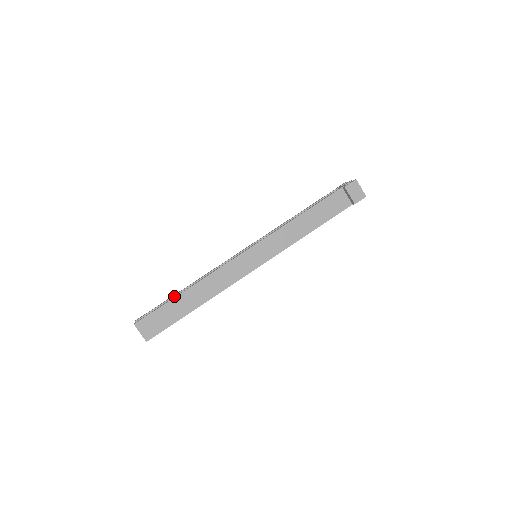
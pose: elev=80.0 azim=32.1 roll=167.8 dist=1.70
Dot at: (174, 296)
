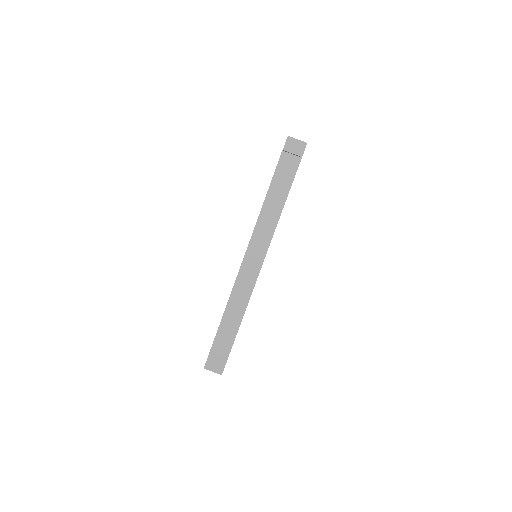
Dot at: occluded
